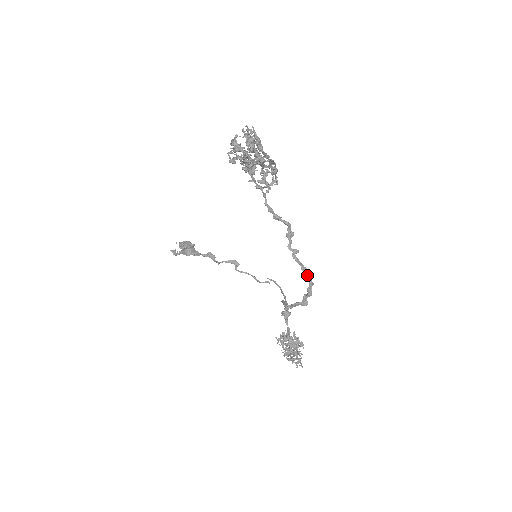
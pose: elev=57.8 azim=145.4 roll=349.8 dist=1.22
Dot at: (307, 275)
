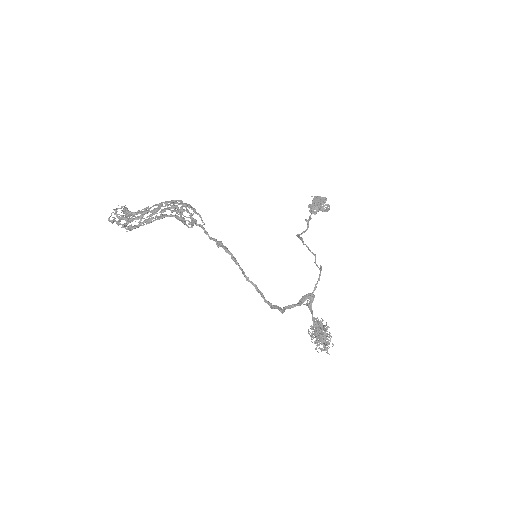
Dot at: (260, 293)
